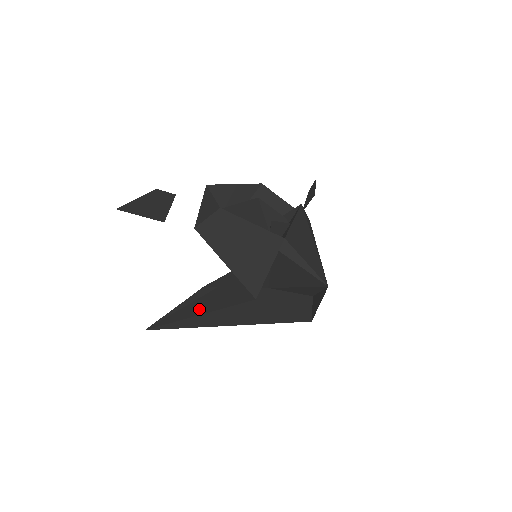
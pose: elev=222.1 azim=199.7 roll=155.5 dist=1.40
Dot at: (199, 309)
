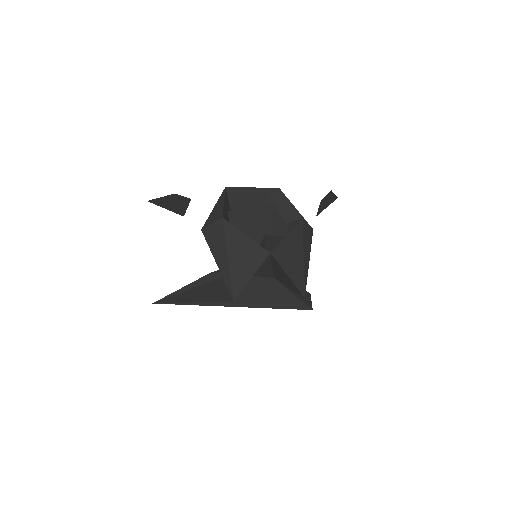
Dot at: (193, 297)
